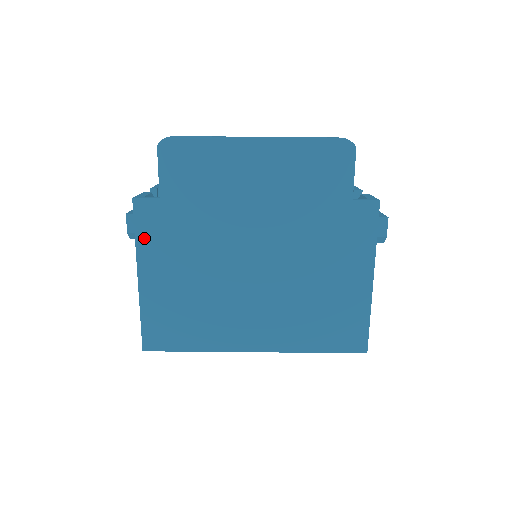
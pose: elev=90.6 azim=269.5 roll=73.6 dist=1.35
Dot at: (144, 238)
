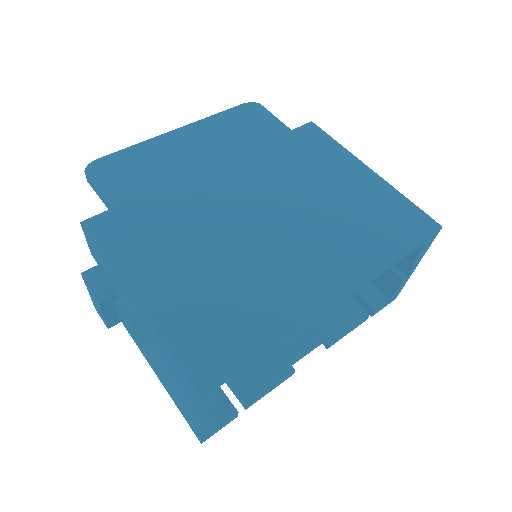
Dot at: (115, 251)
